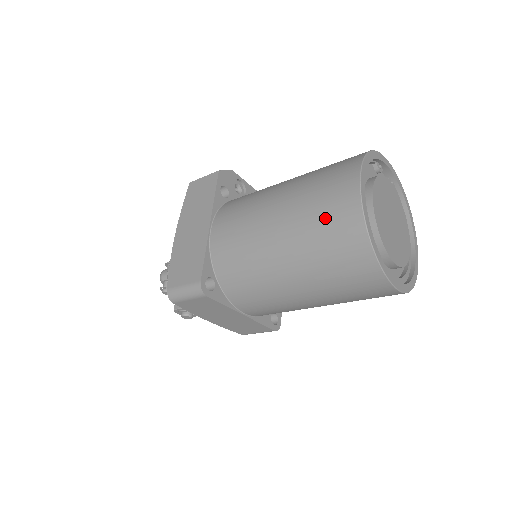
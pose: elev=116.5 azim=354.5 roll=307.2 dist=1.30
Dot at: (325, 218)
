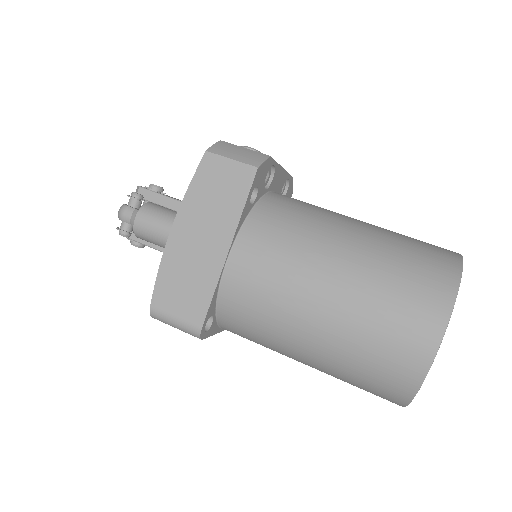
Dot at: (381, 353)
